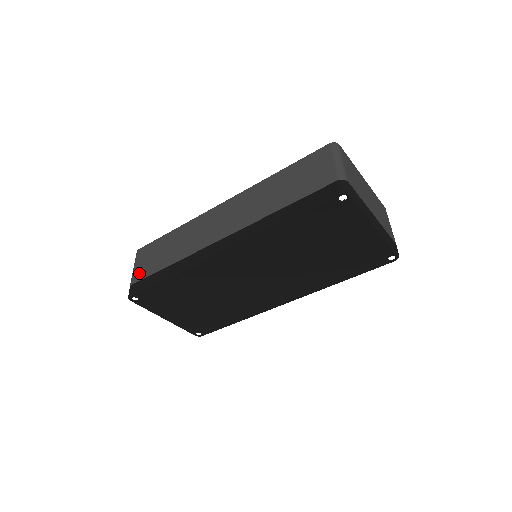
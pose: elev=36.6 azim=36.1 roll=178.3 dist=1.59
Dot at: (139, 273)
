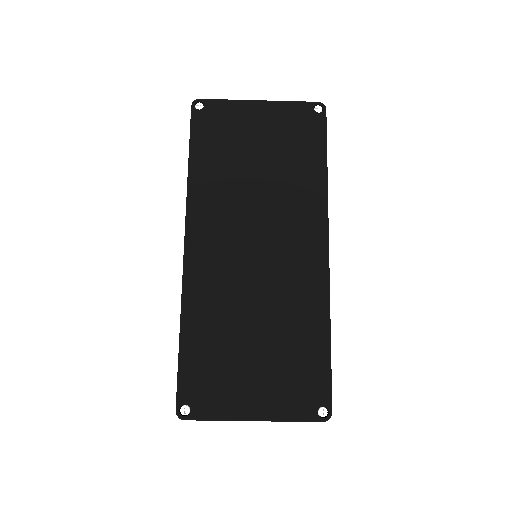
Dot at: occluded
